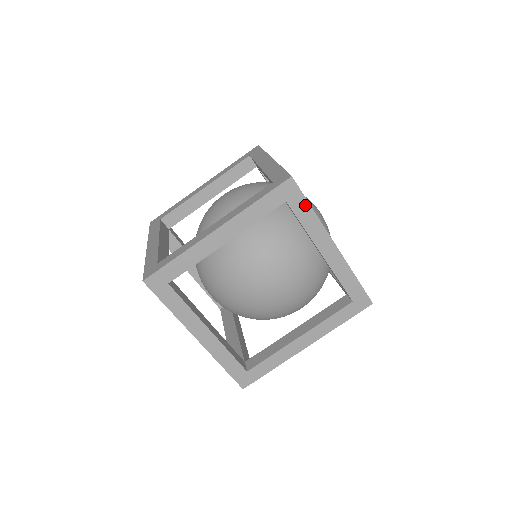
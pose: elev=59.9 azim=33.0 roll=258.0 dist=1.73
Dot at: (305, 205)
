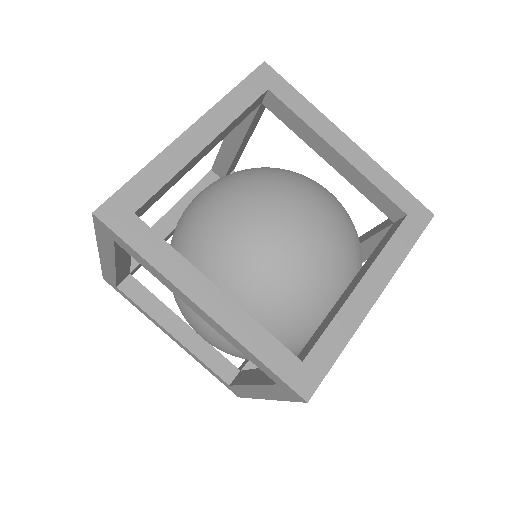
Dot at: (285, 397)
